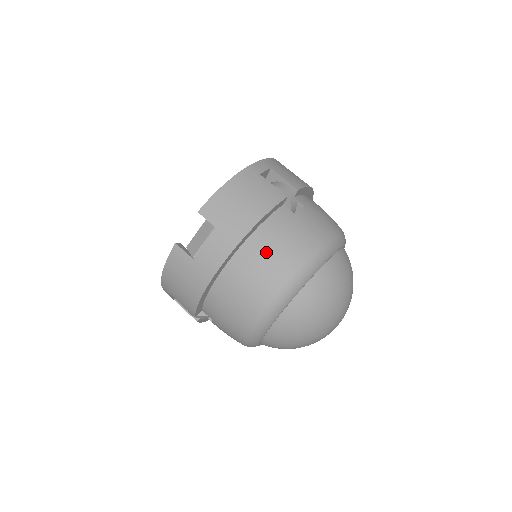
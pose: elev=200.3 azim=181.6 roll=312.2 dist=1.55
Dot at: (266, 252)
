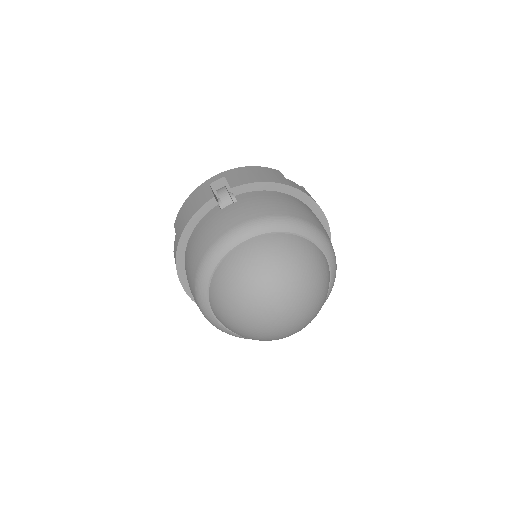
Dot at: (192, 246)
